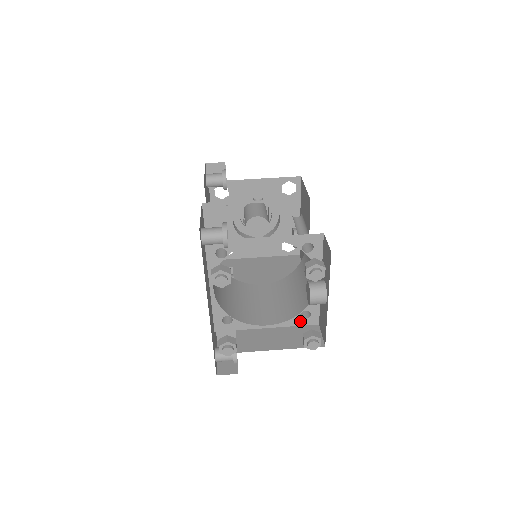
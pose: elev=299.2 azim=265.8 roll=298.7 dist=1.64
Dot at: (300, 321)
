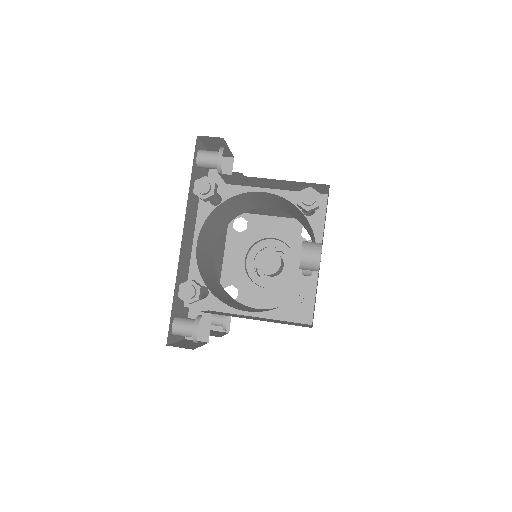
Dot at: occluded
